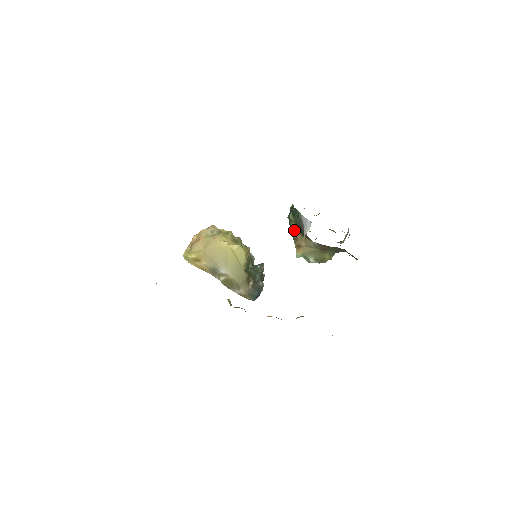
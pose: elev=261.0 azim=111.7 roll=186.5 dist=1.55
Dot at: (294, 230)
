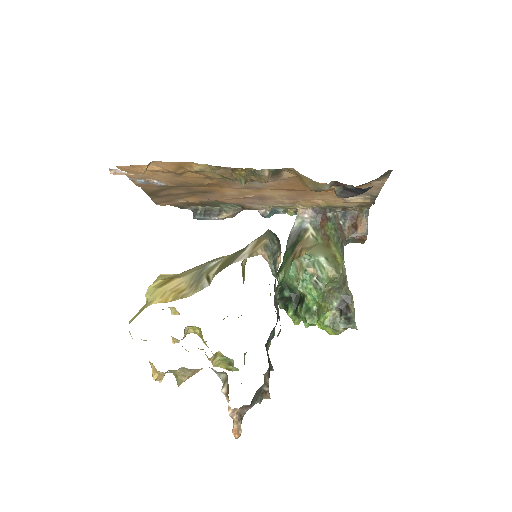
Dot at: (288, 263)
